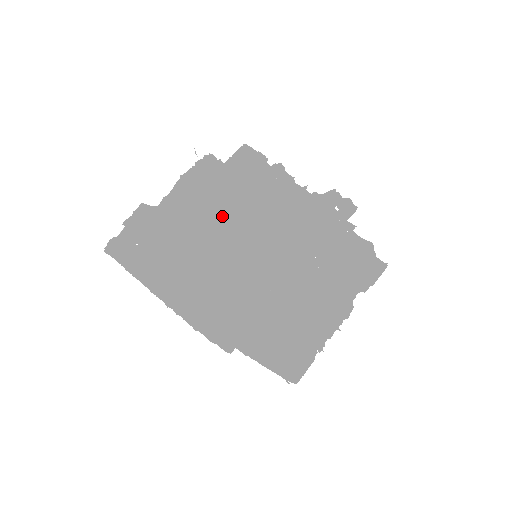
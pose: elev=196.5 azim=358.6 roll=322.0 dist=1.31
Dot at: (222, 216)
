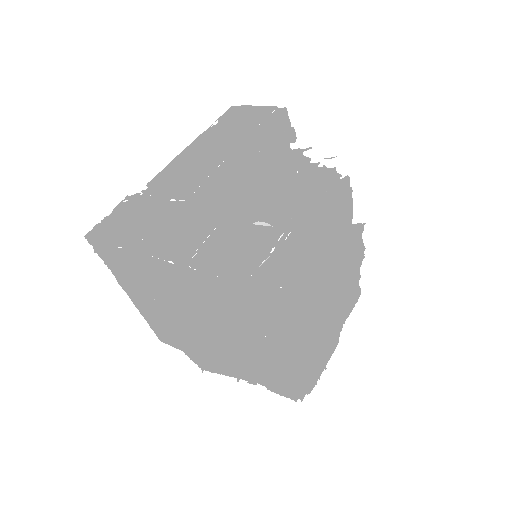
Dot at: (338, 262)
